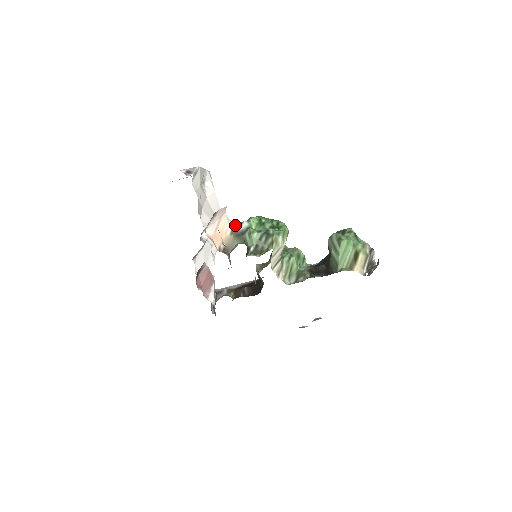
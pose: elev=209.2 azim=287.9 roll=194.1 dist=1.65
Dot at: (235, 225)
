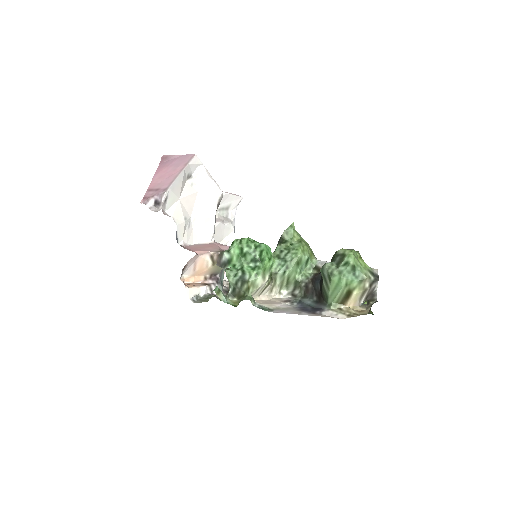
Dot at: (216, 255)
